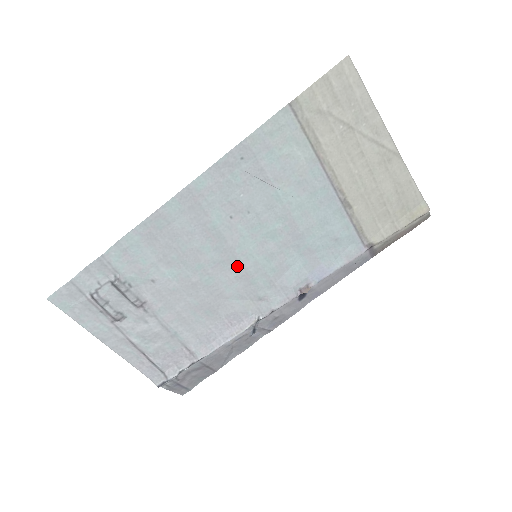
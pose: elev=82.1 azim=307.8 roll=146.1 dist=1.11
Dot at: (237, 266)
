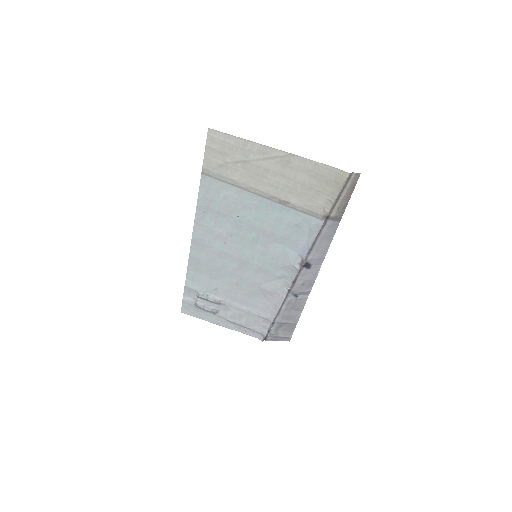
Dot at: (250, 266)
